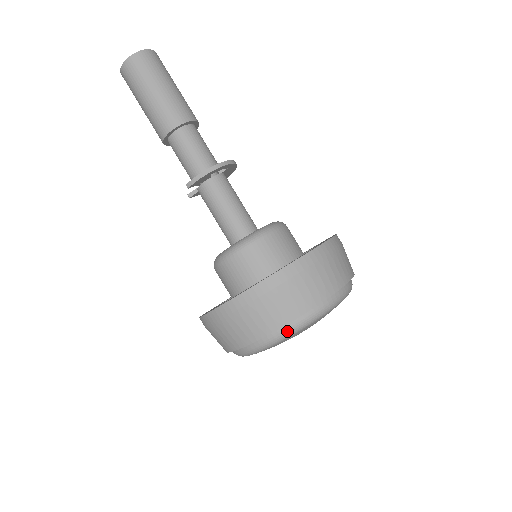
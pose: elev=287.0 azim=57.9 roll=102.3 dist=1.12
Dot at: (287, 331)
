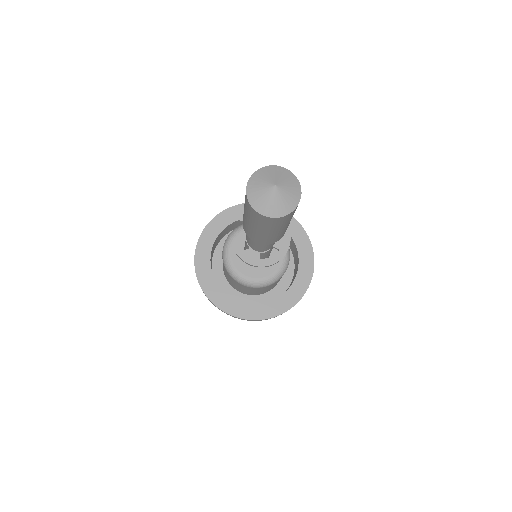
Dot at: occluded
